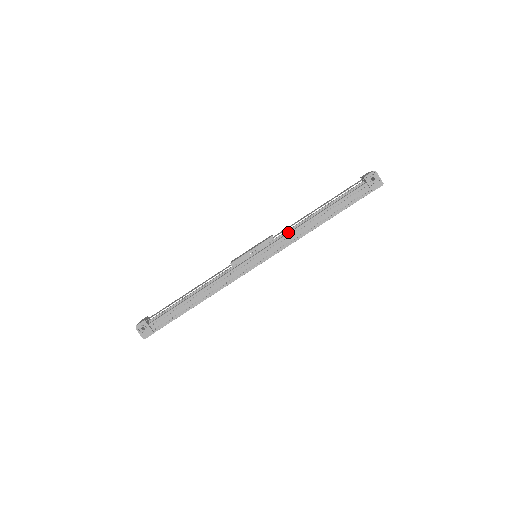
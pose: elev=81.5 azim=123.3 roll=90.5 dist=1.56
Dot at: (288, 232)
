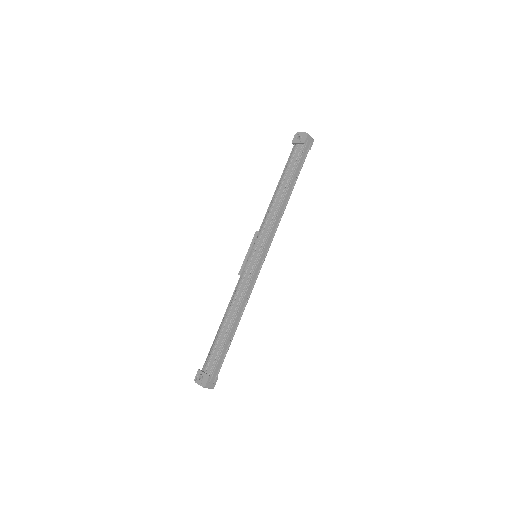
Dot at: (267, 220)
